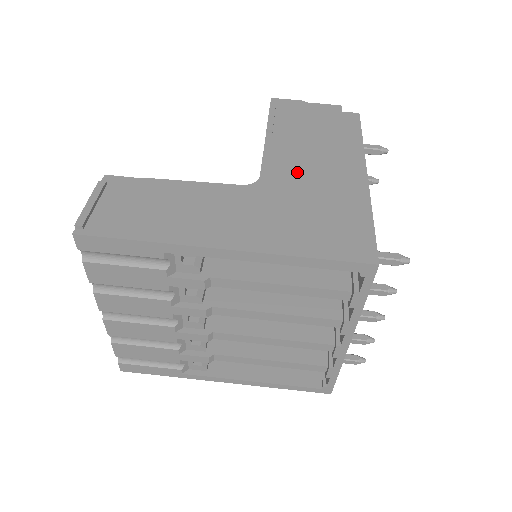
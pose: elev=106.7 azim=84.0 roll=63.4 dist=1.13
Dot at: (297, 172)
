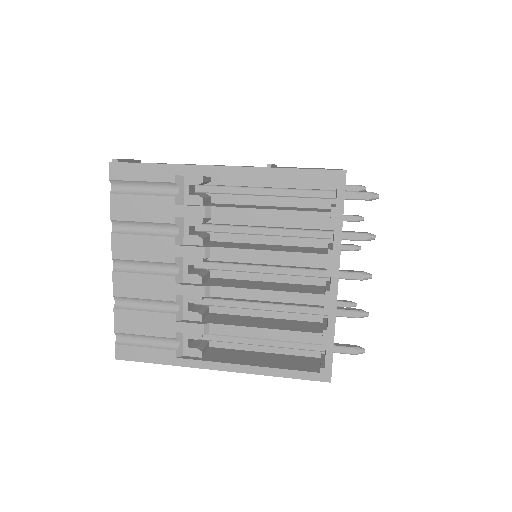
Dot at: occluded
